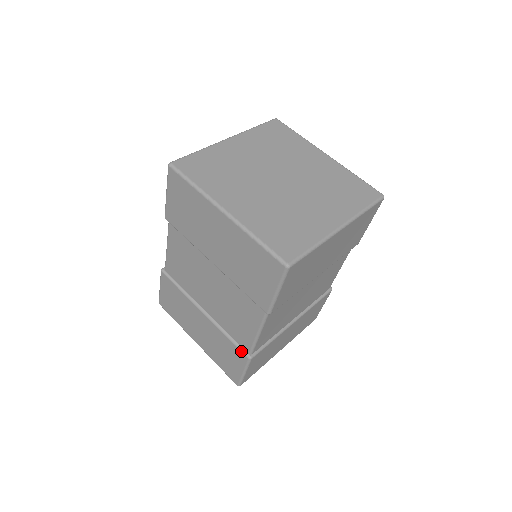
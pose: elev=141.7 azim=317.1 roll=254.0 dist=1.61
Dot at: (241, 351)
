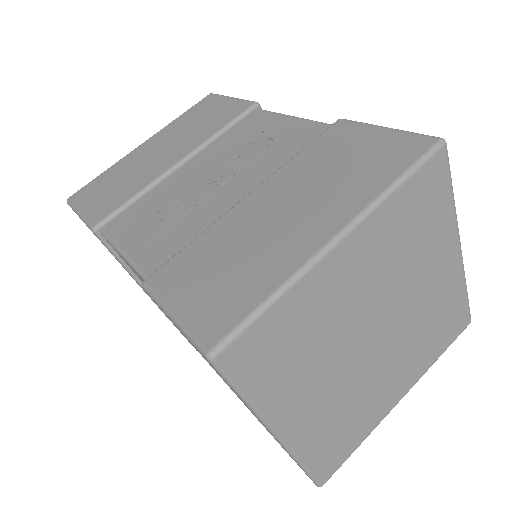
Dot at: (191, 344)
